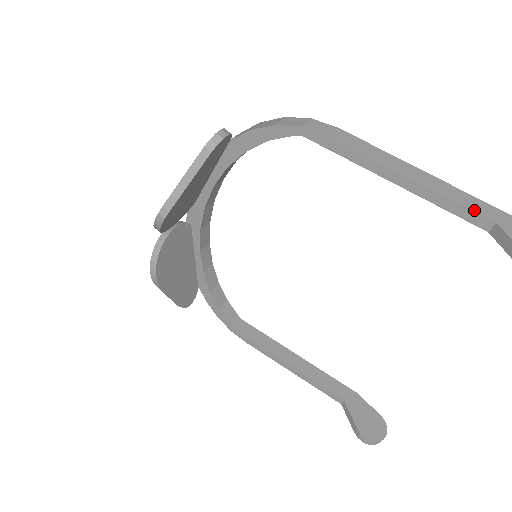
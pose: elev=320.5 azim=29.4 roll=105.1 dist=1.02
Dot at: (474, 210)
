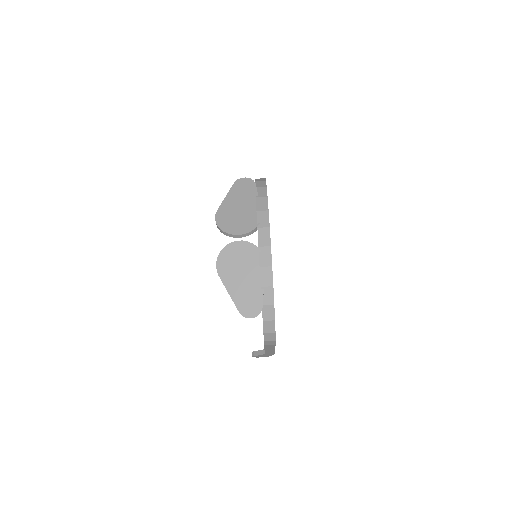
Dot at: (265, 353)
